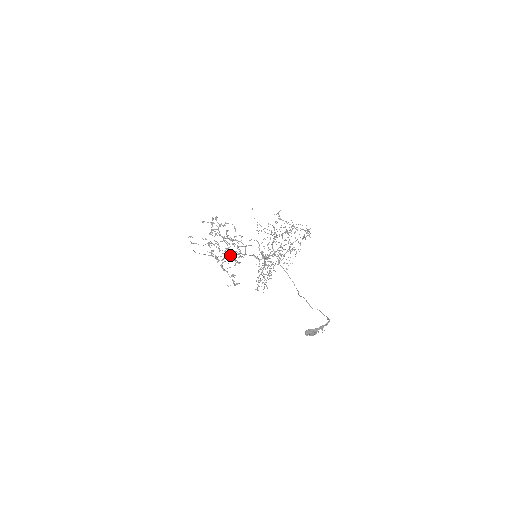
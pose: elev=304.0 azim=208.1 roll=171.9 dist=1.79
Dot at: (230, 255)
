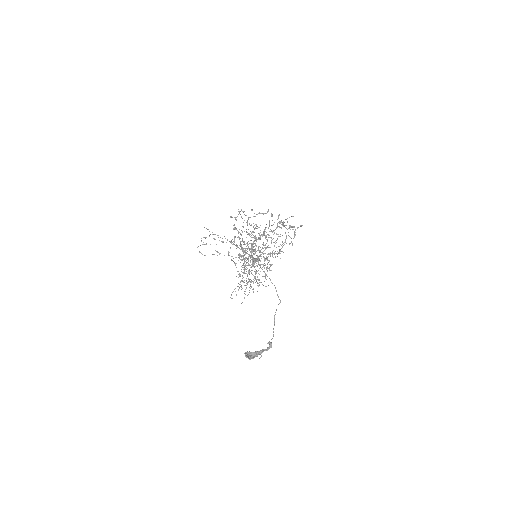
Dot at: (252, 250)
